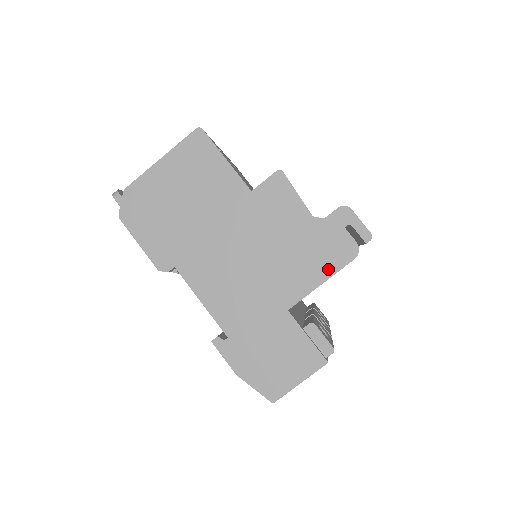
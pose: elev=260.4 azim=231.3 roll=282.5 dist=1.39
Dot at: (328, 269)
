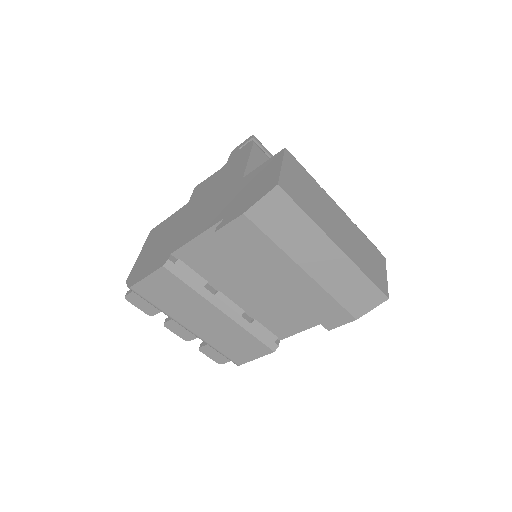
Dot at: (246, 156)
